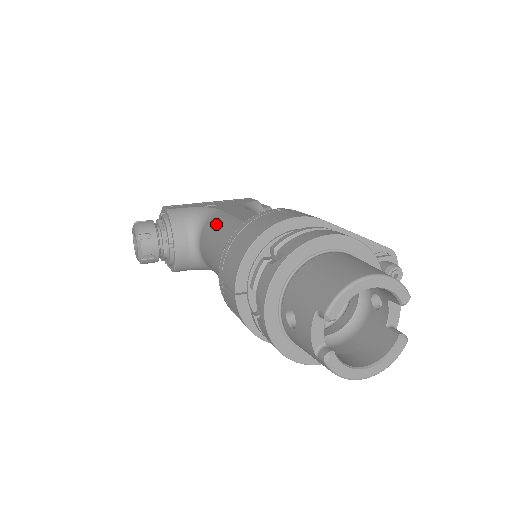
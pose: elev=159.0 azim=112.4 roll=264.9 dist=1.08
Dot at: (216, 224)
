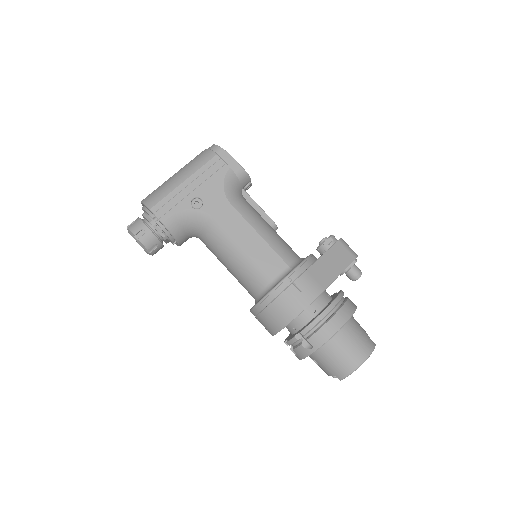
Dot at: (221, 244)
